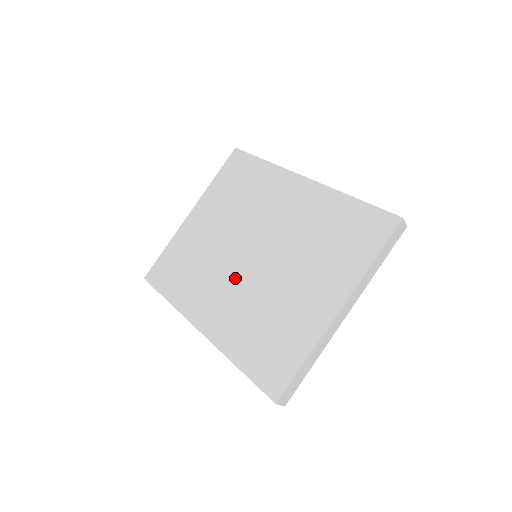
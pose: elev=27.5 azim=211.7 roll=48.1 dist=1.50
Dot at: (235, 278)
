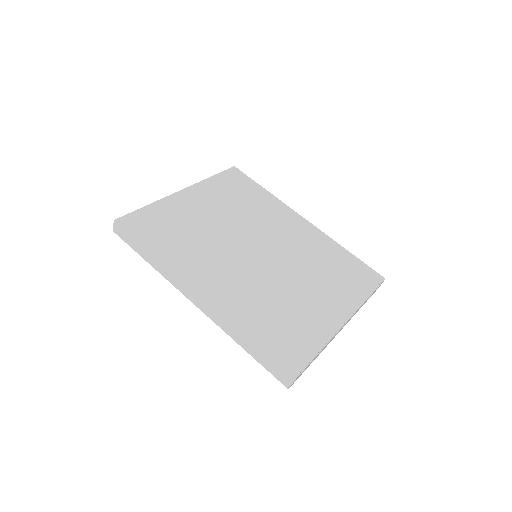
Dot at: (241, 264)
